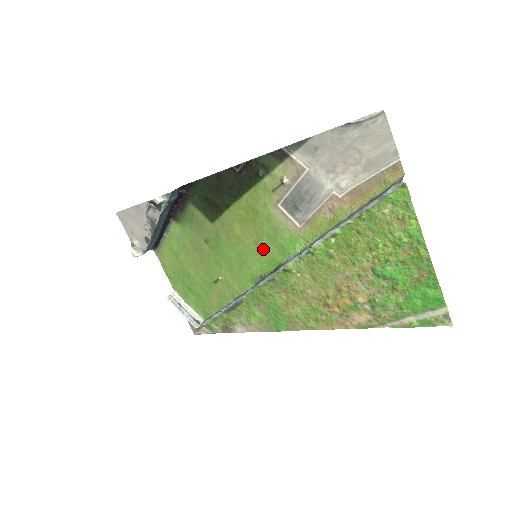
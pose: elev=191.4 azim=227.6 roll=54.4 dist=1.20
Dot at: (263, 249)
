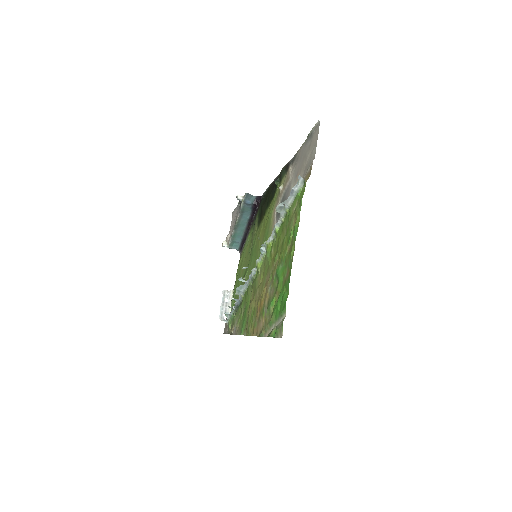
Dot at: occluded
